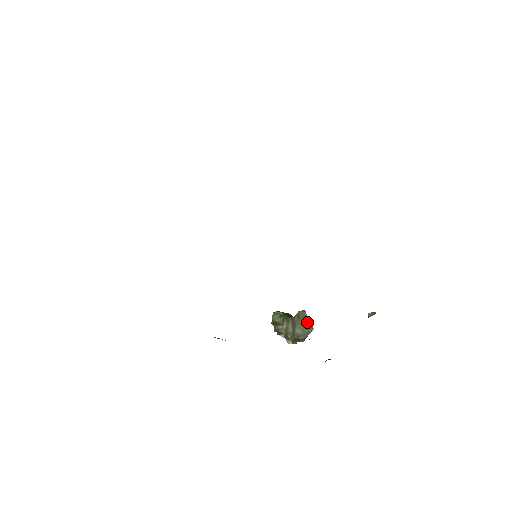
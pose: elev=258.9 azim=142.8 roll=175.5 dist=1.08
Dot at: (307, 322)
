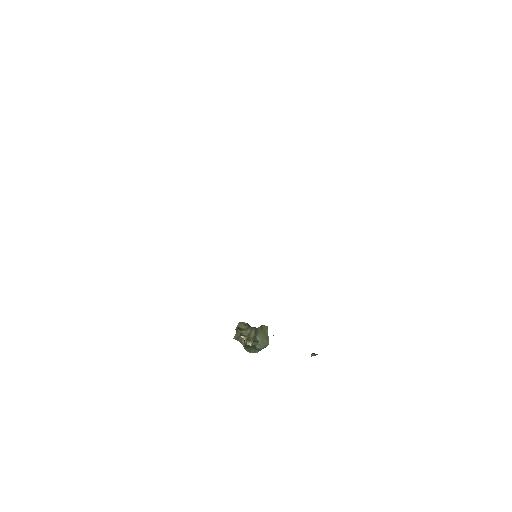
Dot at: (266, 336)
